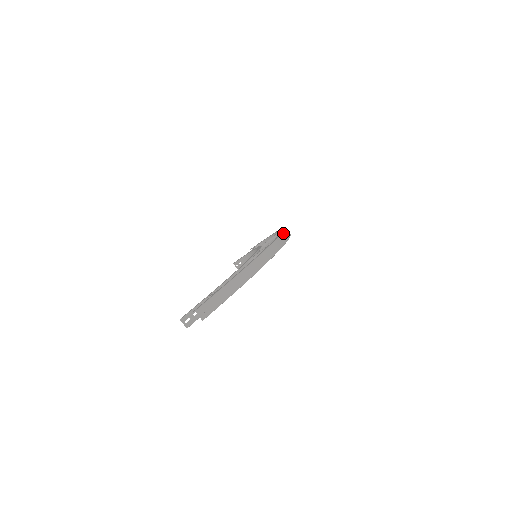
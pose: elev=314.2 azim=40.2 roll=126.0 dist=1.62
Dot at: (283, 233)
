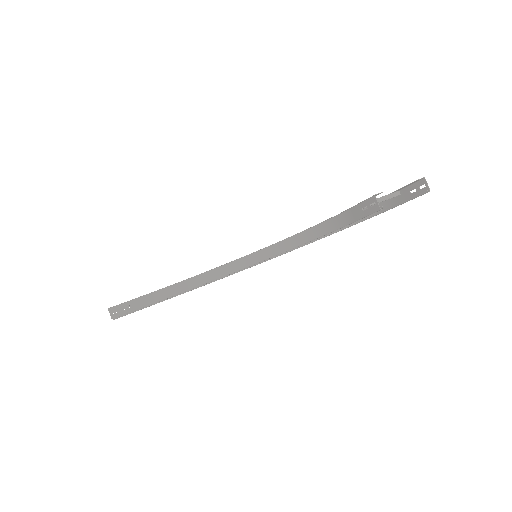
Dot at: occluded
